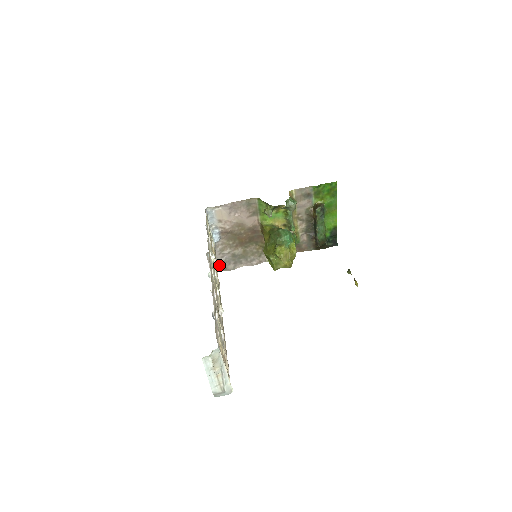
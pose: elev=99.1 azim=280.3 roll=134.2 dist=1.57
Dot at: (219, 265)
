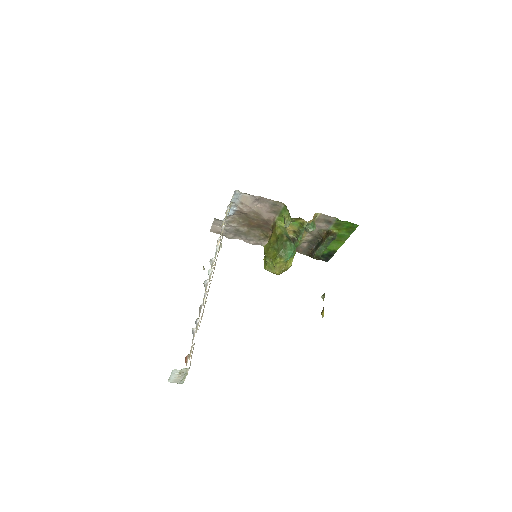
Dot at: (220, 229)
